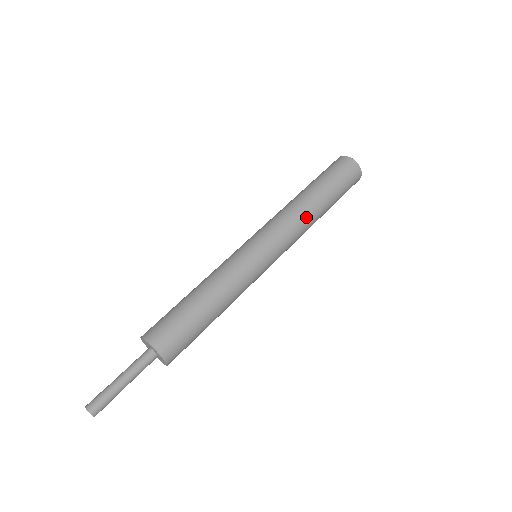
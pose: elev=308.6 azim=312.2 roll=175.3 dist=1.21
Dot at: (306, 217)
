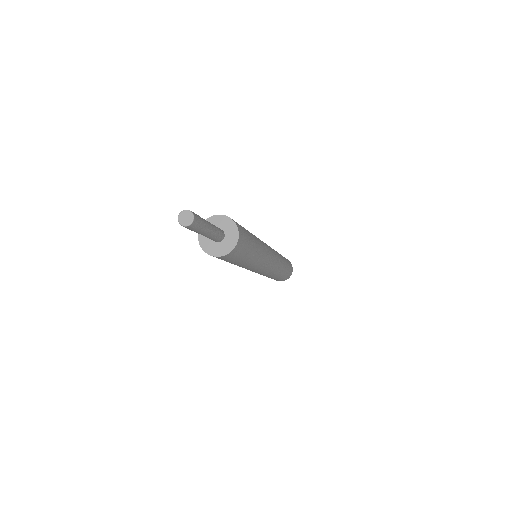
Dot at: (280, 256)
